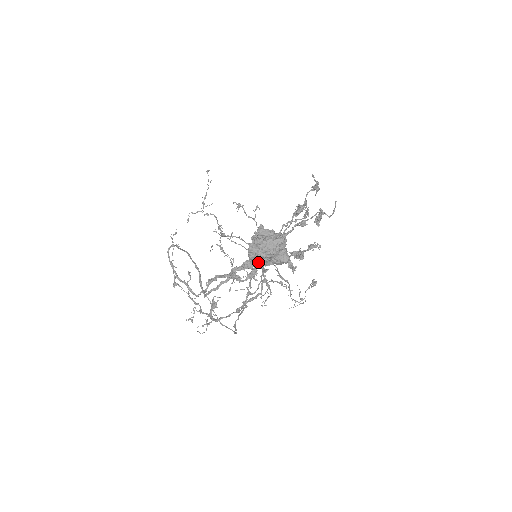
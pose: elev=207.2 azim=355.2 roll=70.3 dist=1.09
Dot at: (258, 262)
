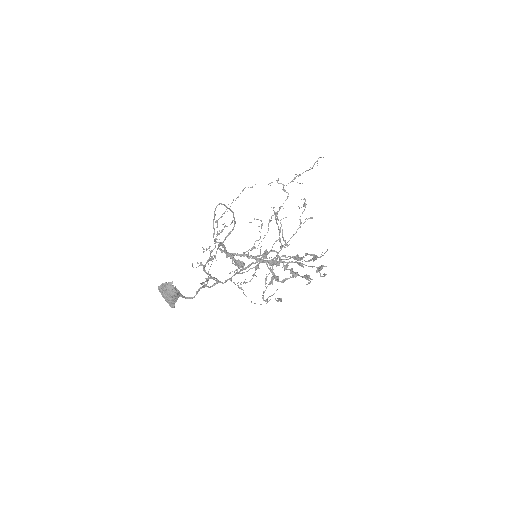
Dot at: occluded
